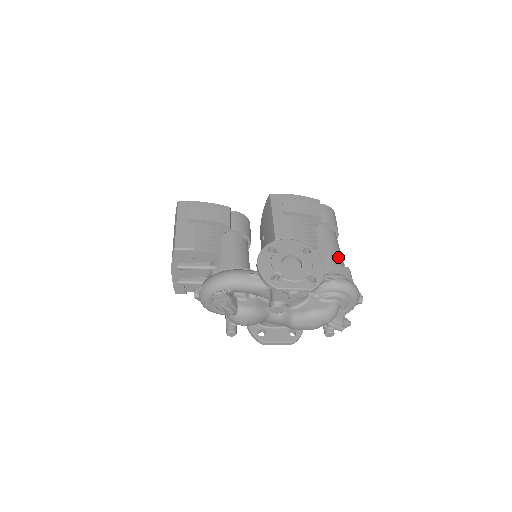
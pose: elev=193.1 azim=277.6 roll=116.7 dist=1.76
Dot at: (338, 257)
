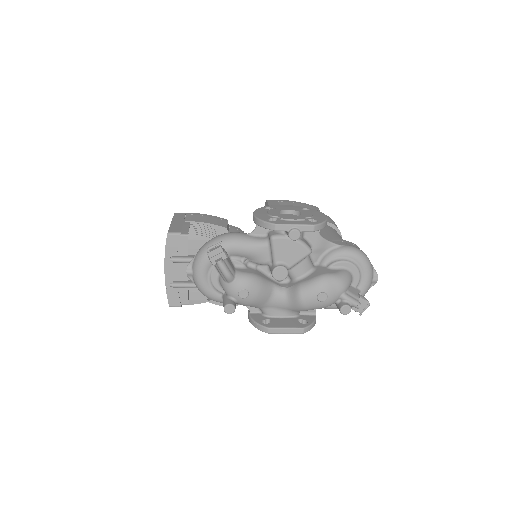
Dot at: occluded
